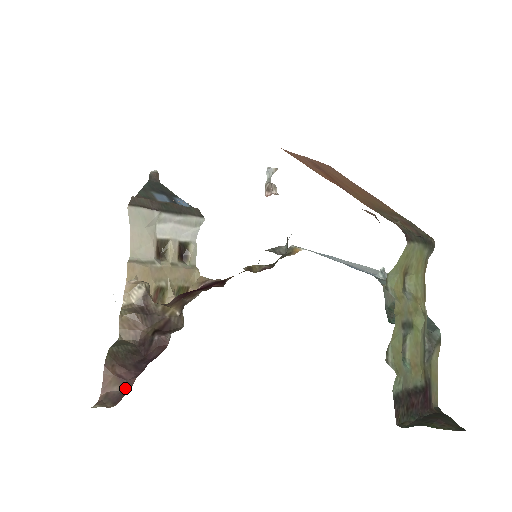
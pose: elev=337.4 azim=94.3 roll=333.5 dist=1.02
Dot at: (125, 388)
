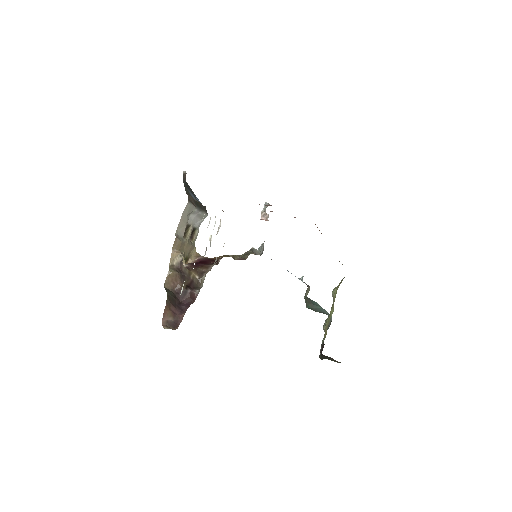
Dot at: (176, 319)
